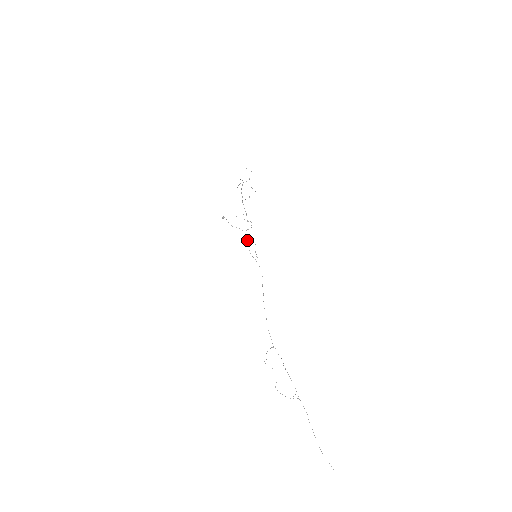
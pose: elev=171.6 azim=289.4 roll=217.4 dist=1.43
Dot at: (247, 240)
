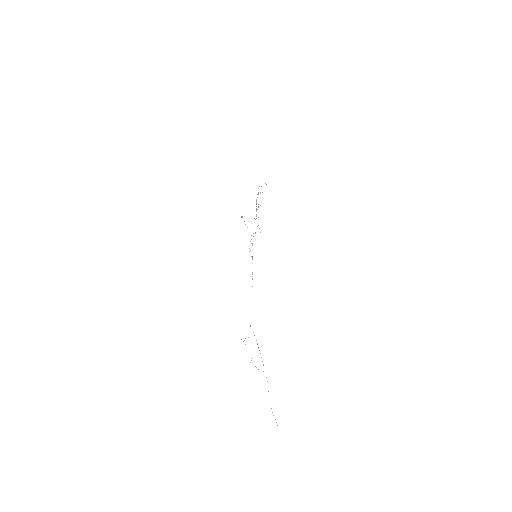
Dot at: occluded
